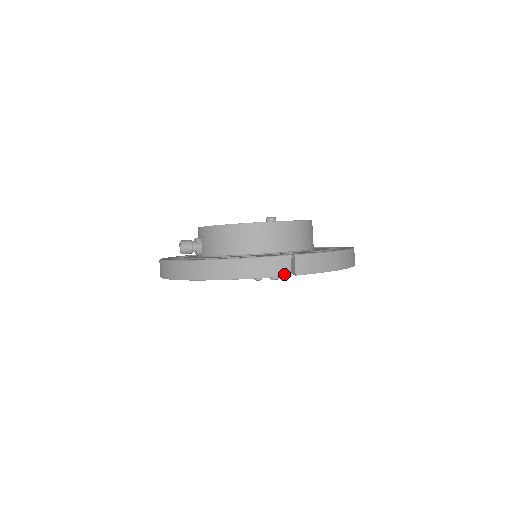
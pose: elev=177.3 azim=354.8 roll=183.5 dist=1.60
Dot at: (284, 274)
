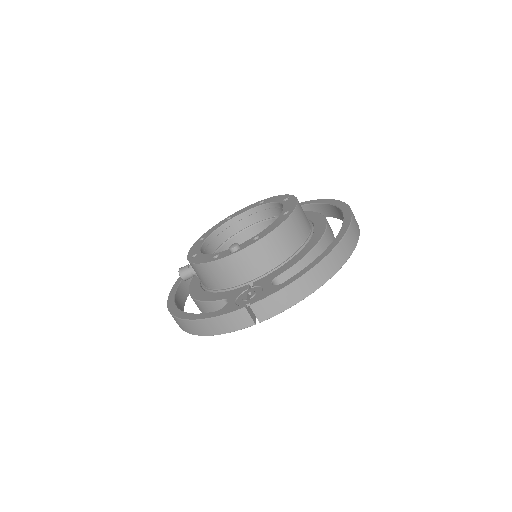
Dot at: (247, 325)
